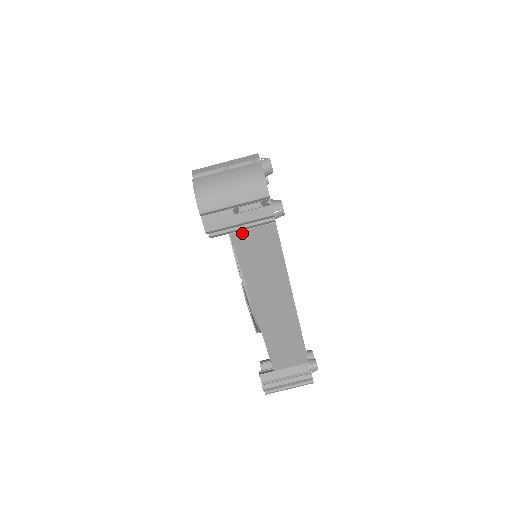
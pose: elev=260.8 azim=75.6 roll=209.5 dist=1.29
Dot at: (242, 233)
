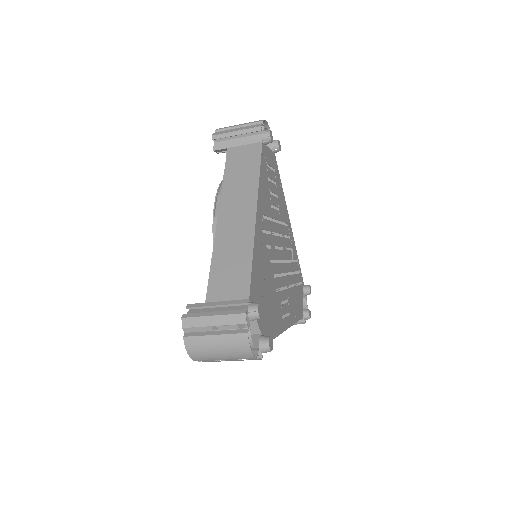
Dot at: occluded
